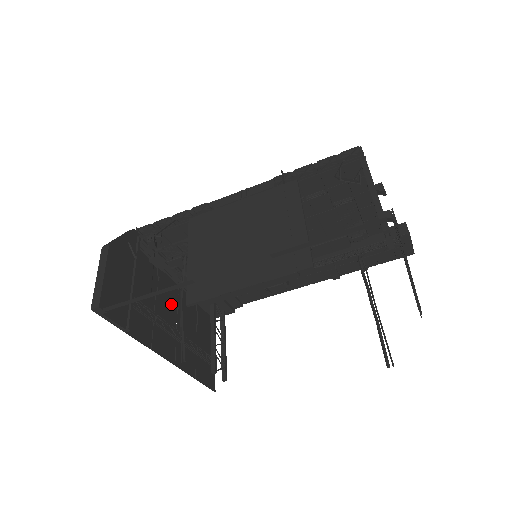
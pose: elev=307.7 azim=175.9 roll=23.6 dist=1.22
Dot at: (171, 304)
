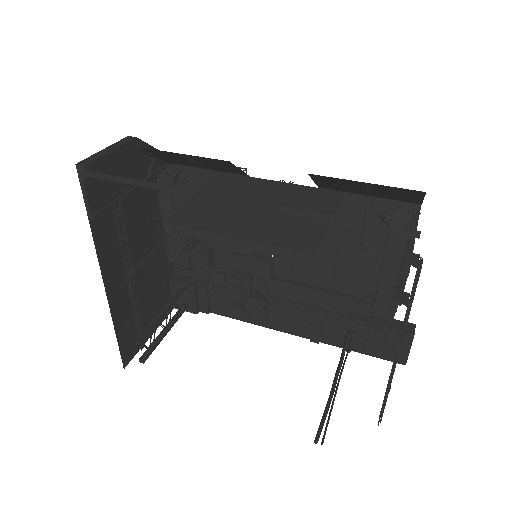
Dot at: (147, 250)
